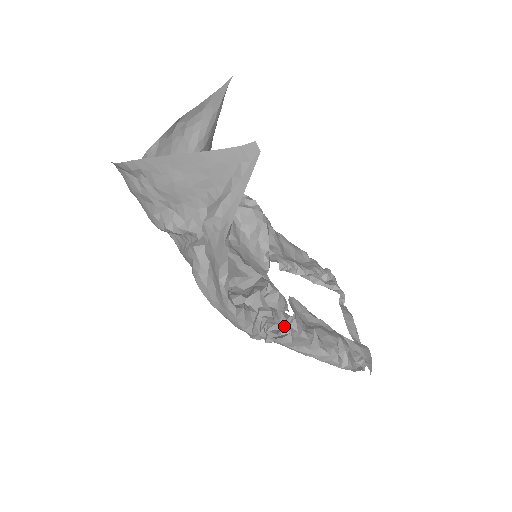
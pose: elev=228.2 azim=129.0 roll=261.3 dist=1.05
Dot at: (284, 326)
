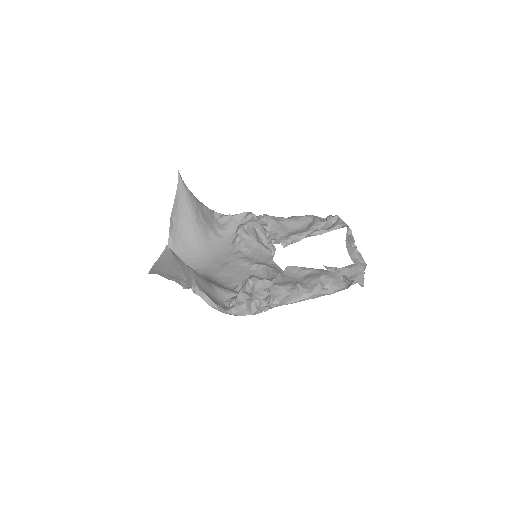
Dot at: (271, 297)
